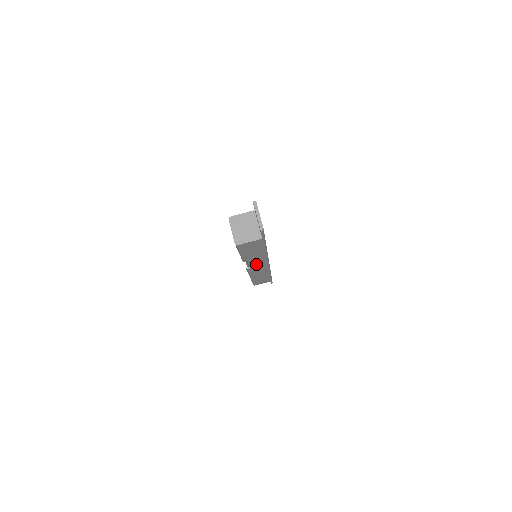
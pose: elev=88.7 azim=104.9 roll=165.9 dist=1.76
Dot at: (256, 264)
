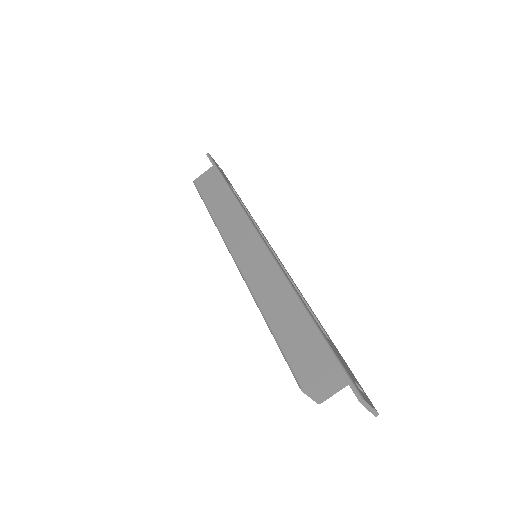
Dot at: occluded
